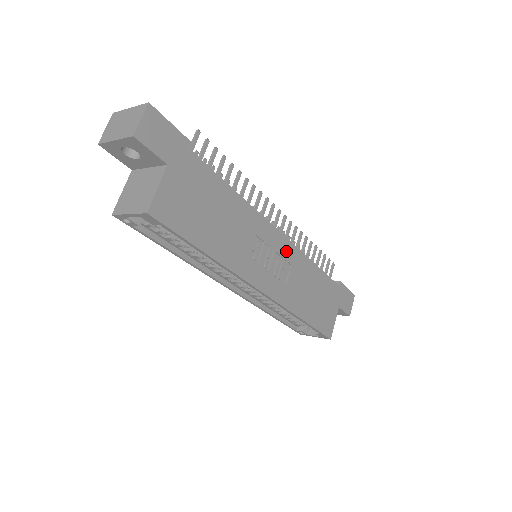
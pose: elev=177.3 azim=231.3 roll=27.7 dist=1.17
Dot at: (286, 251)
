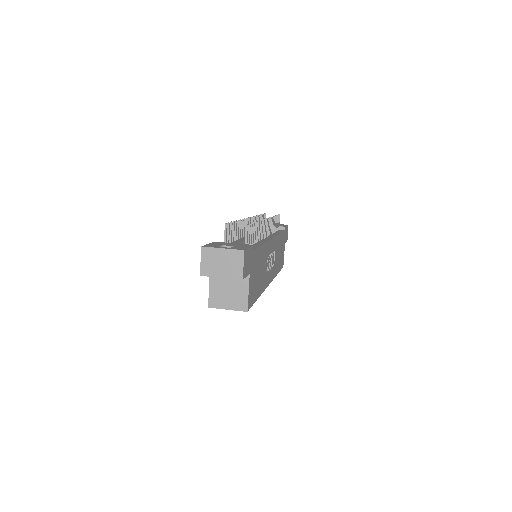
Dot at: (274, 245)
